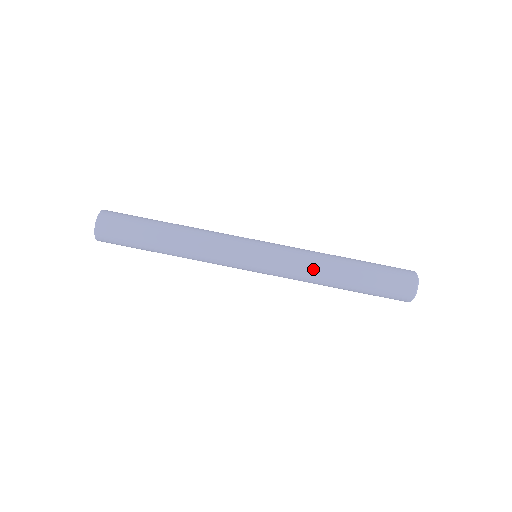
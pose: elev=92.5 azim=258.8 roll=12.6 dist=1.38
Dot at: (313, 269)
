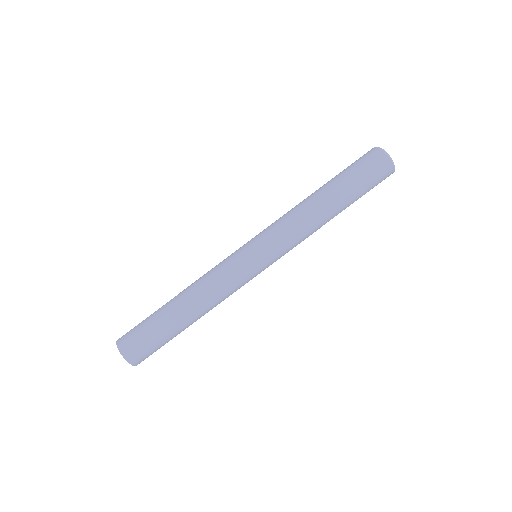
Dot at: (298, 213)
